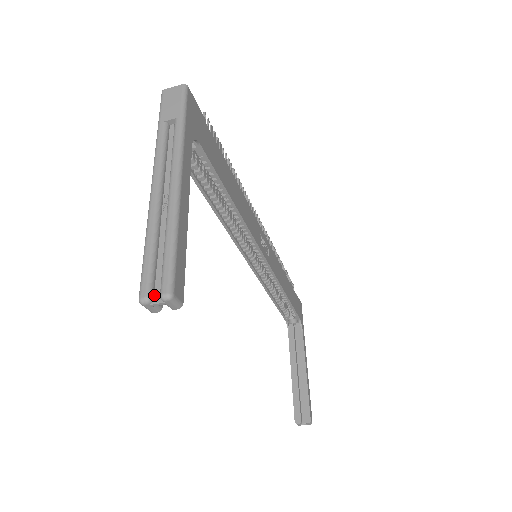
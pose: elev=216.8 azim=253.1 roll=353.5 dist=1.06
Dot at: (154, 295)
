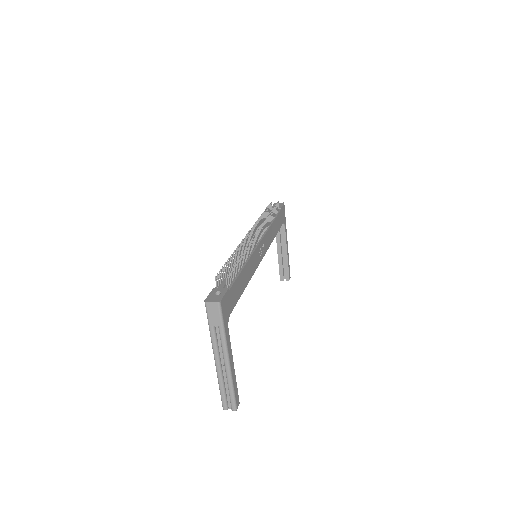
Dot at: (228, 406)
